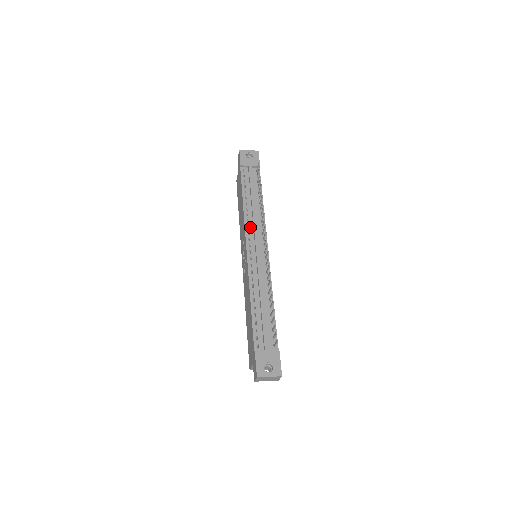
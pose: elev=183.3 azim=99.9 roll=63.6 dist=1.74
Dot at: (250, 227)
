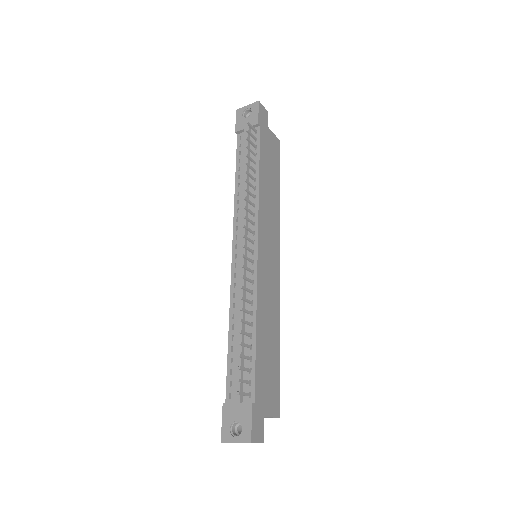
Dot at: (239, 219)
